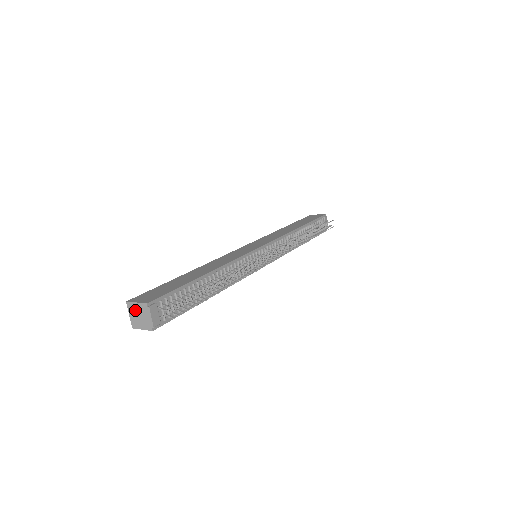
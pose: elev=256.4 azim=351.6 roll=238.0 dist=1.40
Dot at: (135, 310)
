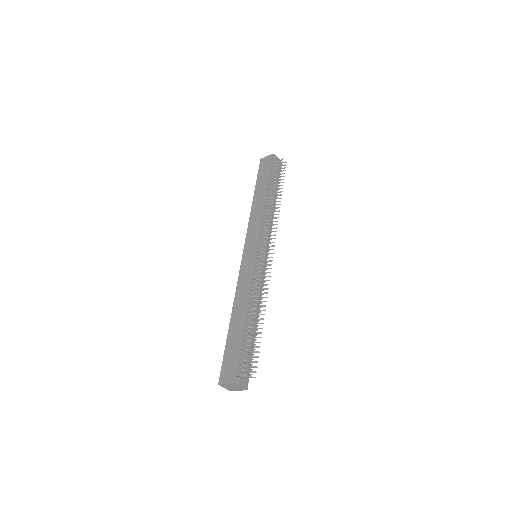
Dot at: (228, 386)
